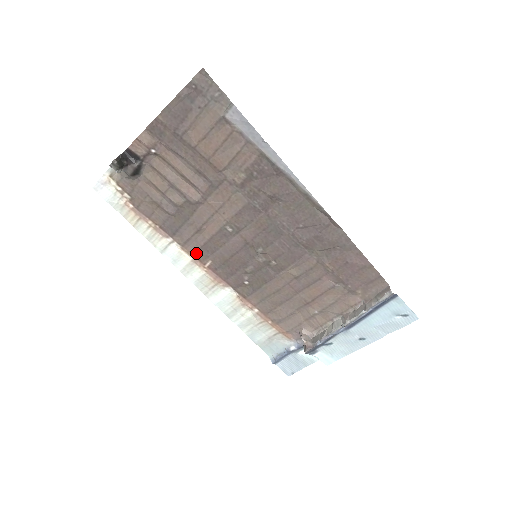
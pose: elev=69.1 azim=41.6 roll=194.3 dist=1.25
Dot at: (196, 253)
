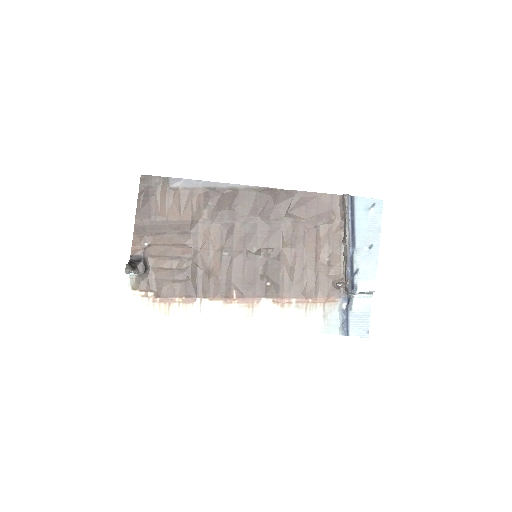
Dot at: (221, 294)
